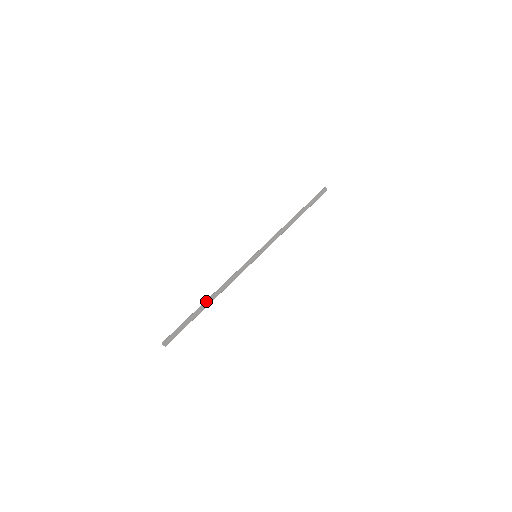
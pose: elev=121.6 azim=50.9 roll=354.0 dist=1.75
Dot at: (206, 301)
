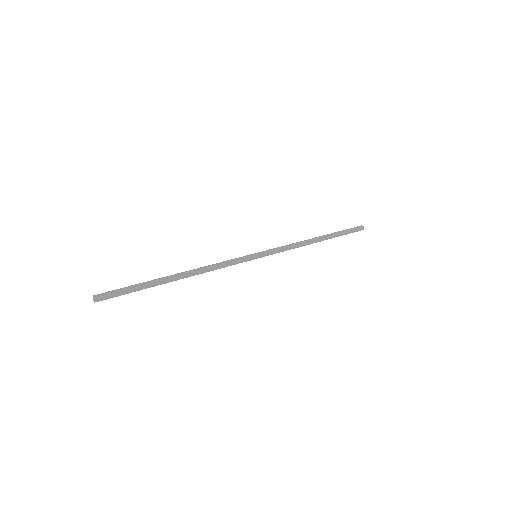
Dot at: (173, 275)
